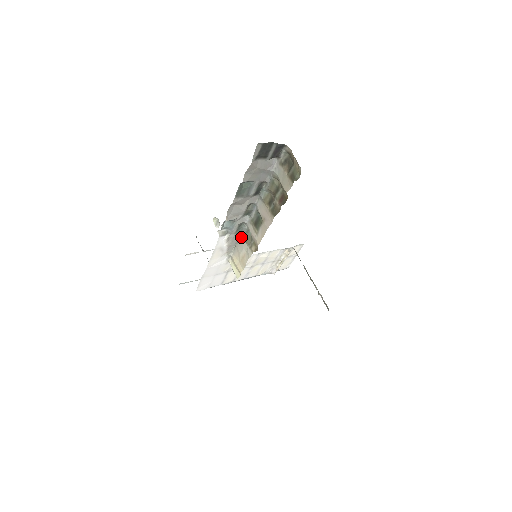
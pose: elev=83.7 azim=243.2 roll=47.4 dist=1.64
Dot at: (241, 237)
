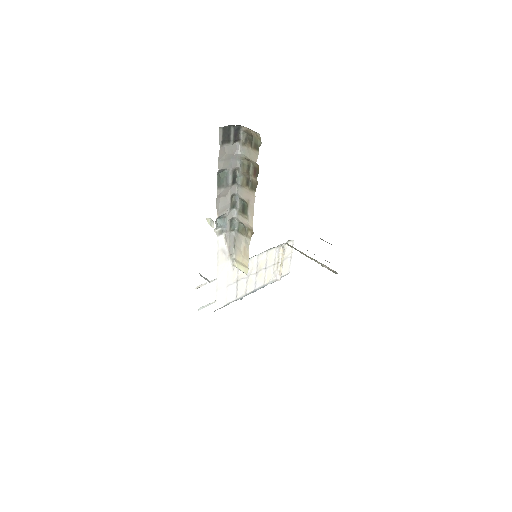
Dot at: (236, 233)
